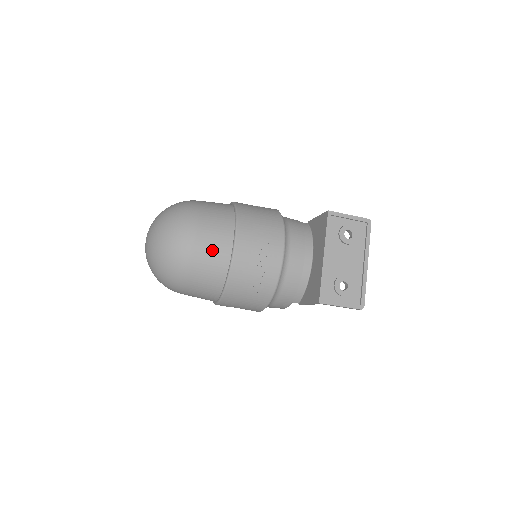
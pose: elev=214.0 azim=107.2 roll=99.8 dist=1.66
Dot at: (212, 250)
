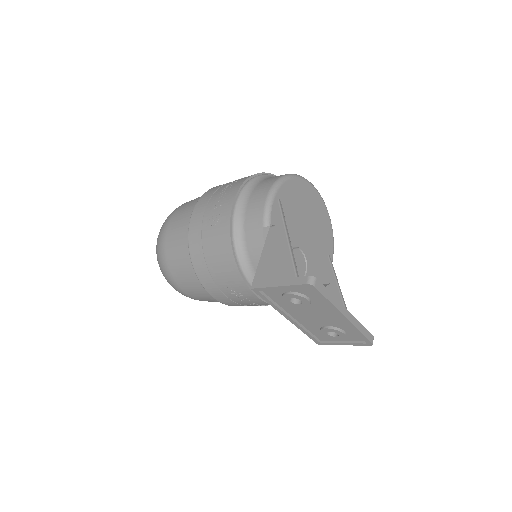
Dot at: (206, 299)
